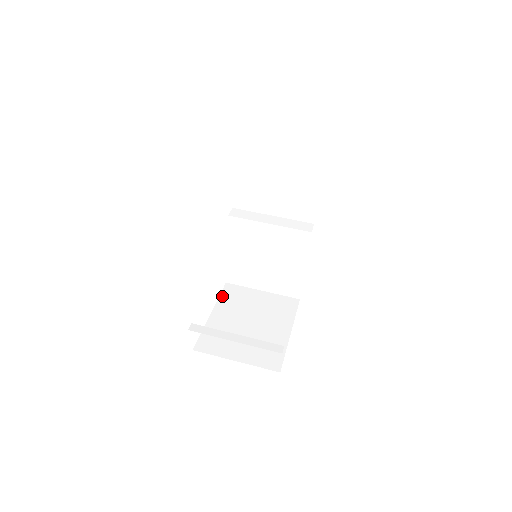
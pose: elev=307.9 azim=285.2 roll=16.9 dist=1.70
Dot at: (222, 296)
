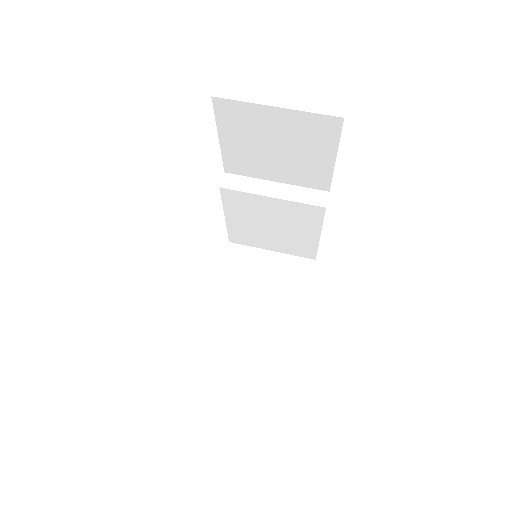
Dot at: (225, 263)
